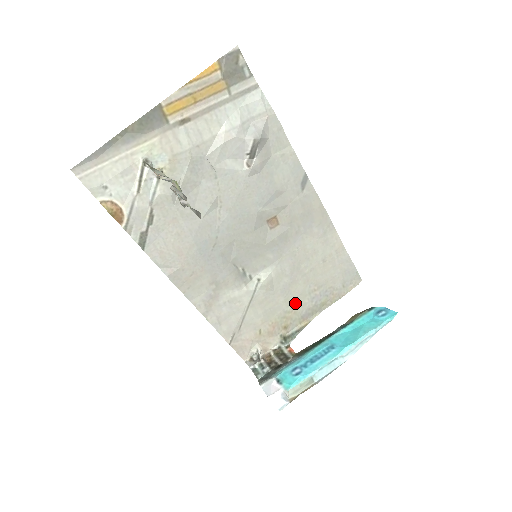
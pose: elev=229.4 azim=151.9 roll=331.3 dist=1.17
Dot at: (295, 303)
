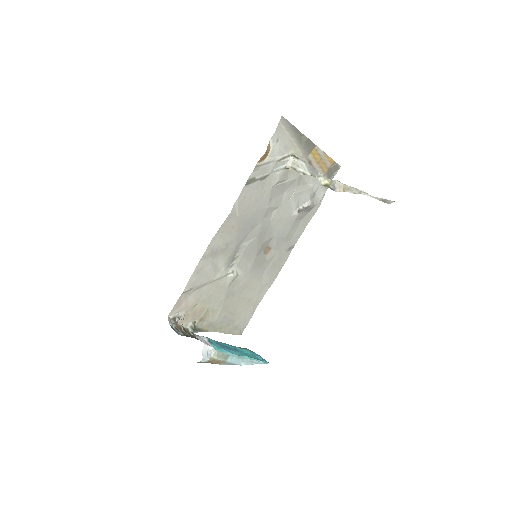
Dot at: (220, 309)
